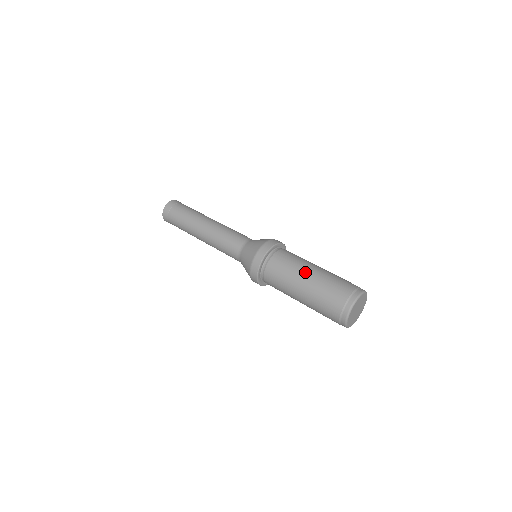
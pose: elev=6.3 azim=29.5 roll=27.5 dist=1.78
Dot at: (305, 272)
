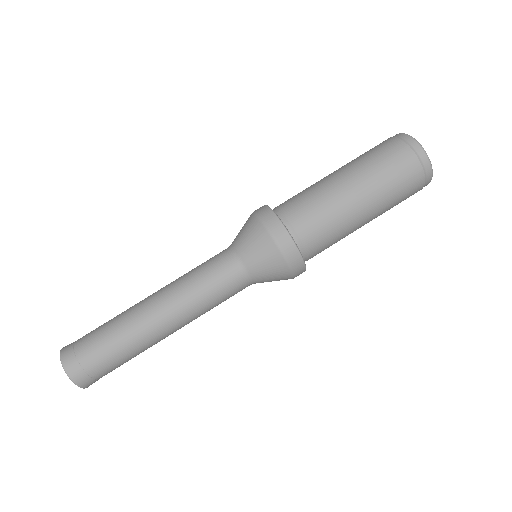
Dot at: (329, 176)
